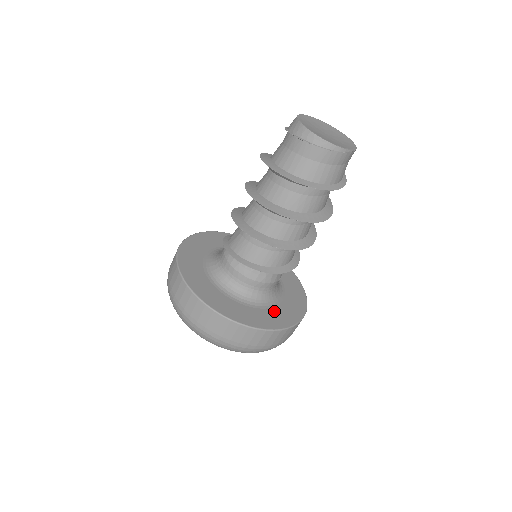
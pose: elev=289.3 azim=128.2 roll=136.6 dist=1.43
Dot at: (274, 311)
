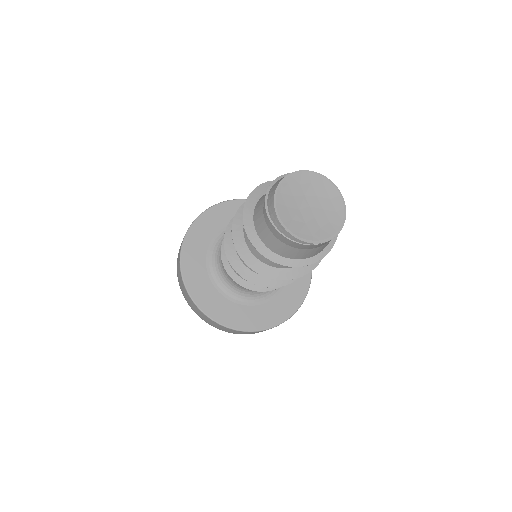
Dot at: (251, 310)
